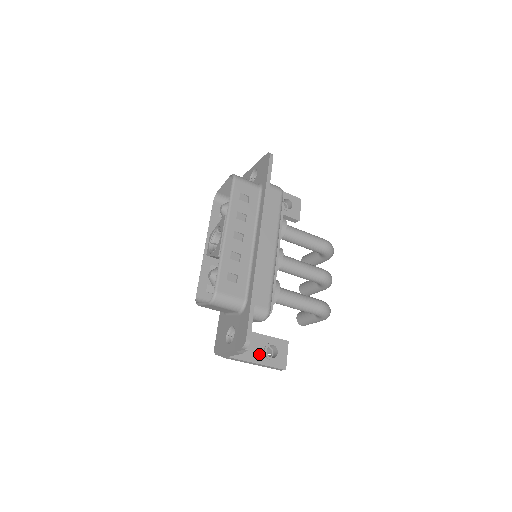
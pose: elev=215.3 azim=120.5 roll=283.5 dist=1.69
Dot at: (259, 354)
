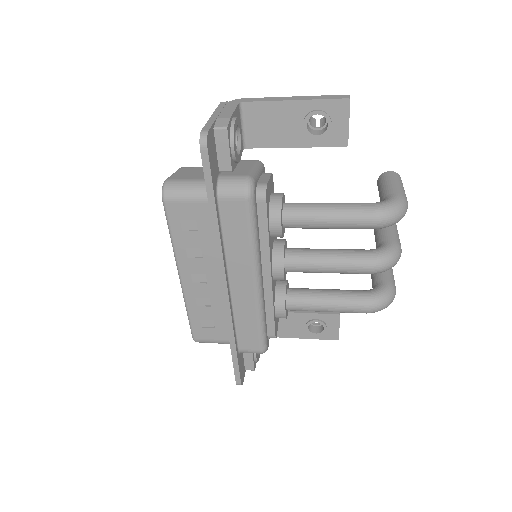
Dot at: (299, 330)
